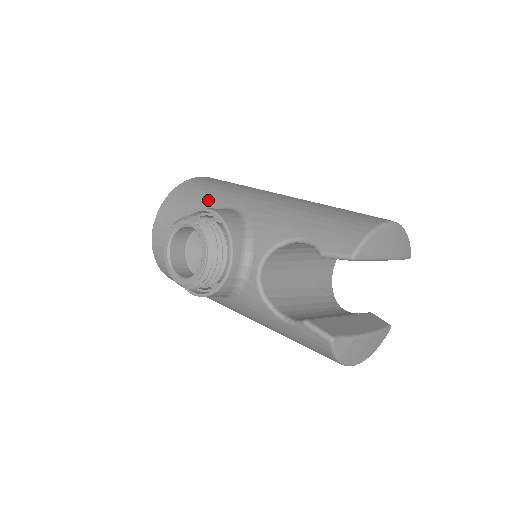
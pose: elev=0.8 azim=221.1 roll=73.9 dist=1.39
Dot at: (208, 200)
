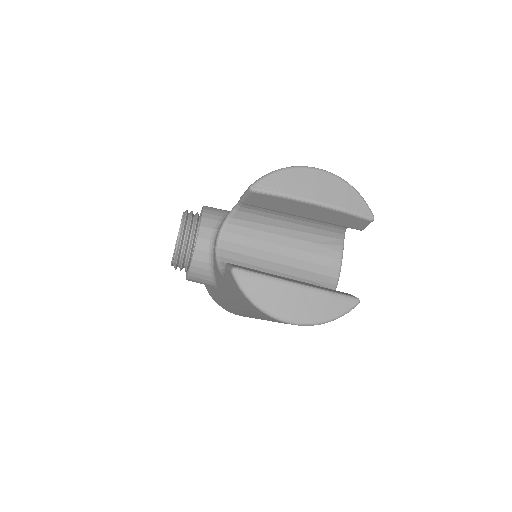
Dot at: occluded
